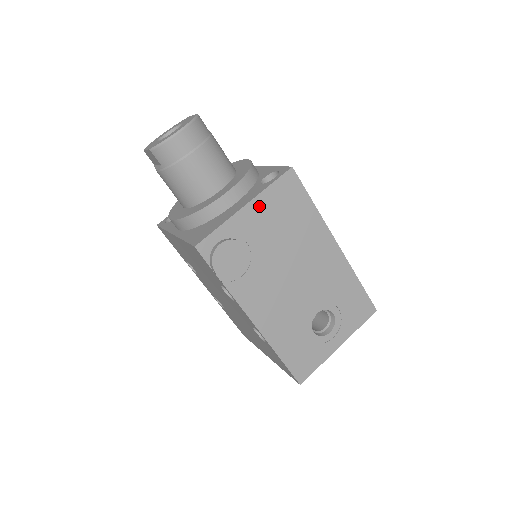
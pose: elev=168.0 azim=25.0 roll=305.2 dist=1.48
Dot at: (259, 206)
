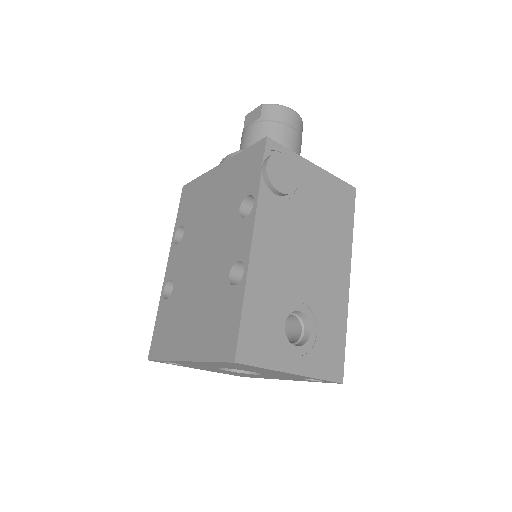
Dot at: (322, 178)
